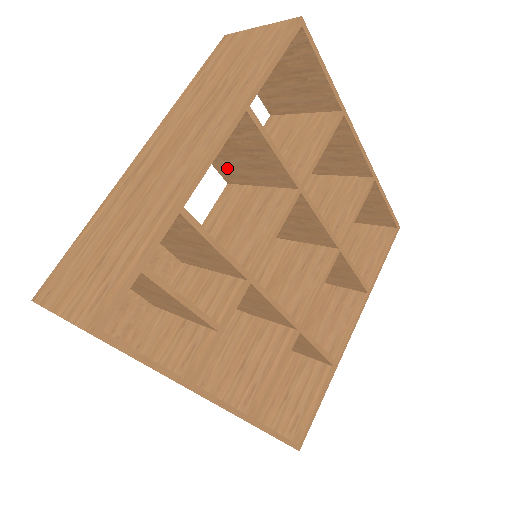
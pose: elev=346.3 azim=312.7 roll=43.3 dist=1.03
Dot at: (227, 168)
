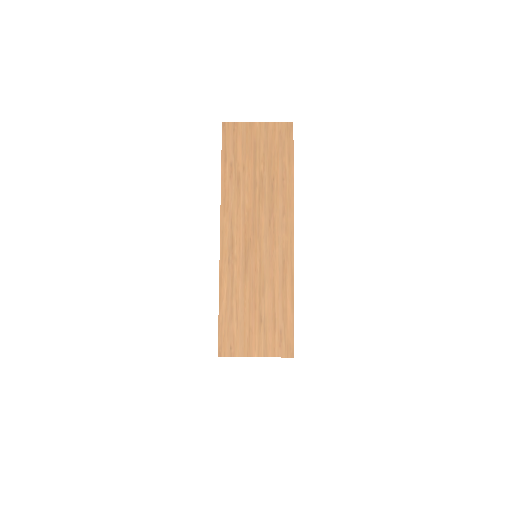
Dot at: occluded
